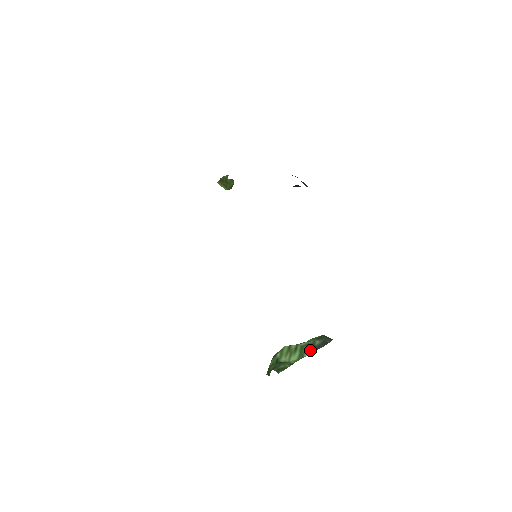
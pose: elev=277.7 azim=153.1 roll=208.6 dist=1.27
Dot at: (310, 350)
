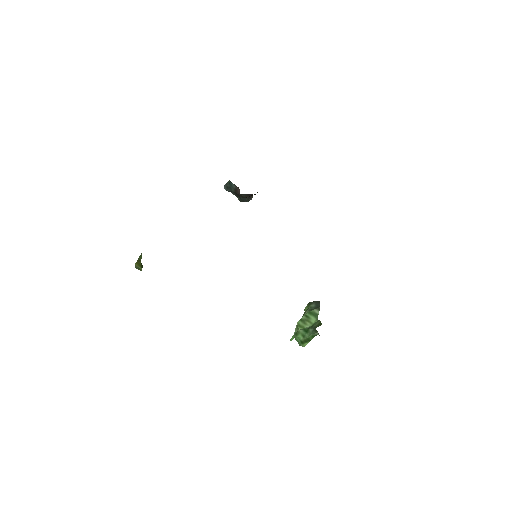
Dot at: (317, 309)
